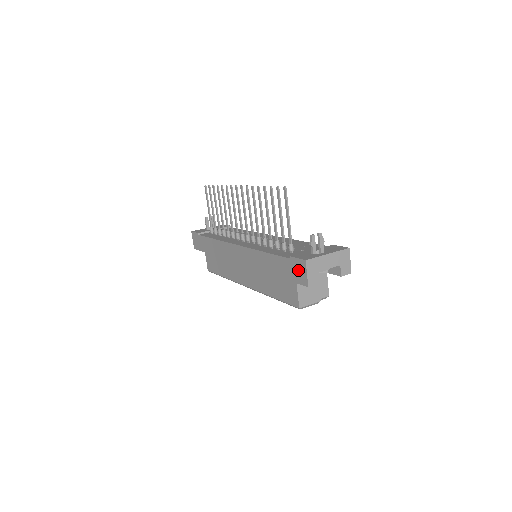
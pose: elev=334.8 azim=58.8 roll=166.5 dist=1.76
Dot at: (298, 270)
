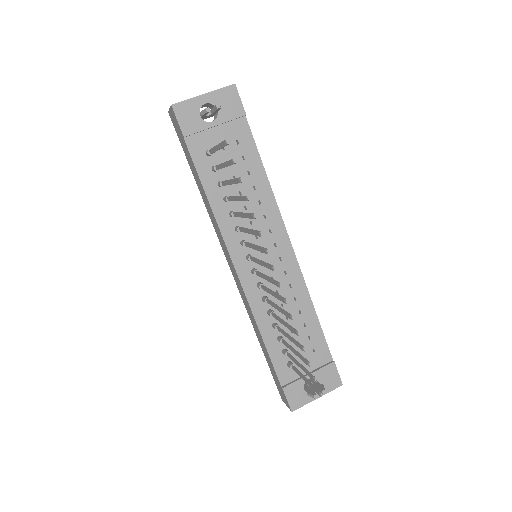
Dot at: (282, 394)
